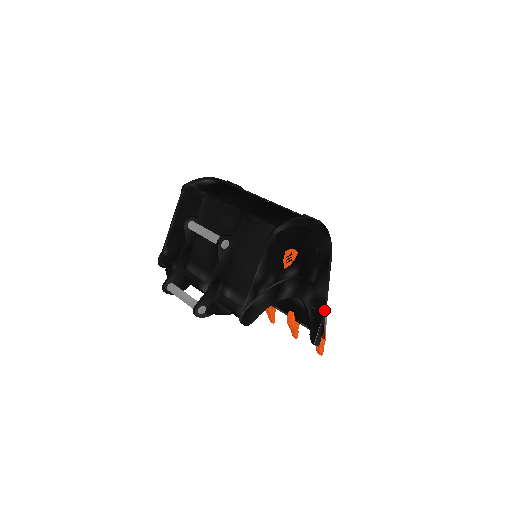
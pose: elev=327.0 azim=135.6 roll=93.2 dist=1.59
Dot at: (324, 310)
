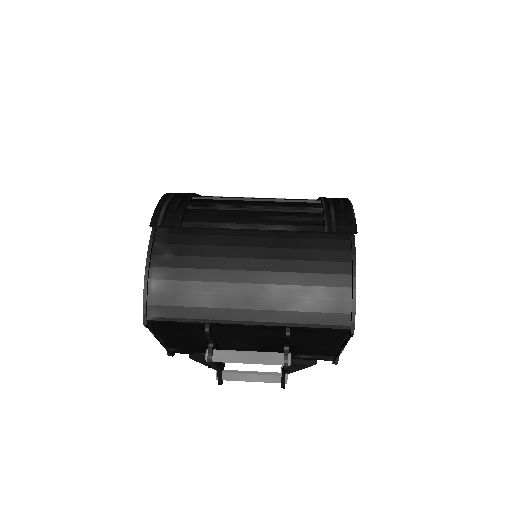
Dot at: occluded
